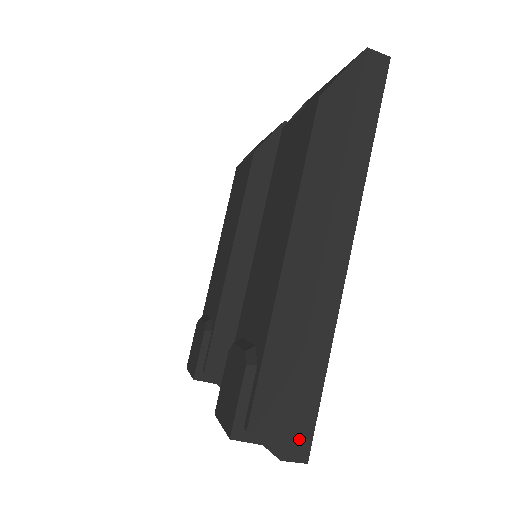
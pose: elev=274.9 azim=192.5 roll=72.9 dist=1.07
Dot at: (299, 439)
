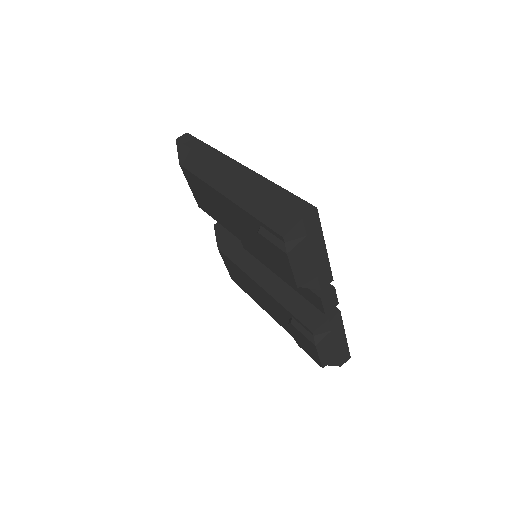
Dot at: (300, 207)
